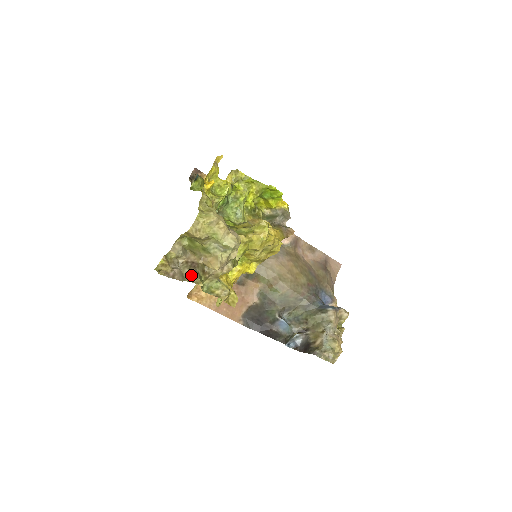
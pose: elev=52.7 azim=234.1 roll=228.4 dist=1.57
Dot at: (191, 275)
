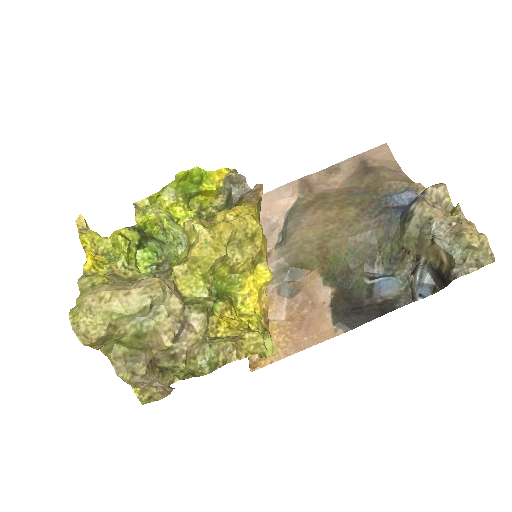
Dot at: (160, 379)
